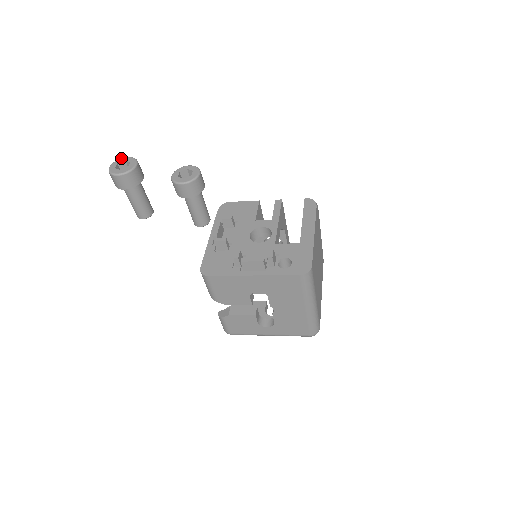
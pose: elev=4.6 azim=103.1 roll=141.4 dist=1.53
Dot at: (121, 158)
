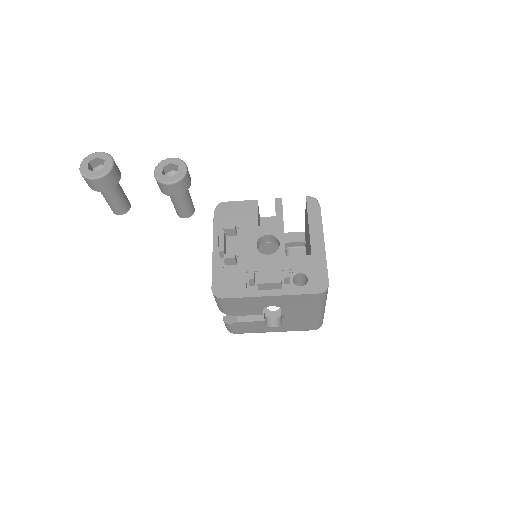
Dot at: (91, 154)
